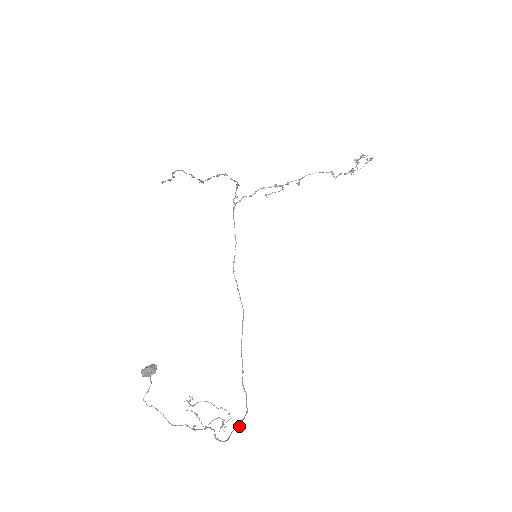
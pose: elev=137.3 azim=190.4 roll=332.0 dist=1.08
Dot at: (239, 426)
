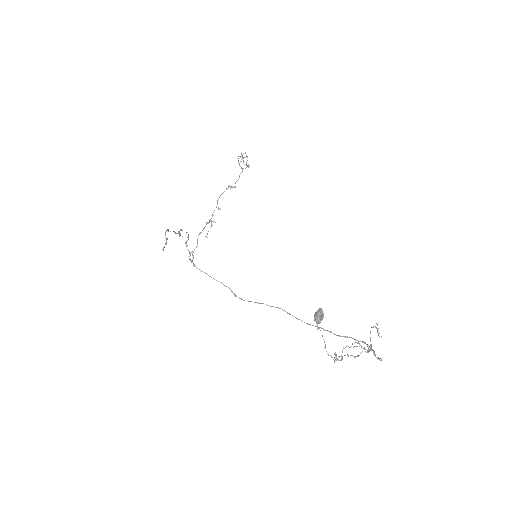
Dot at: occluded
